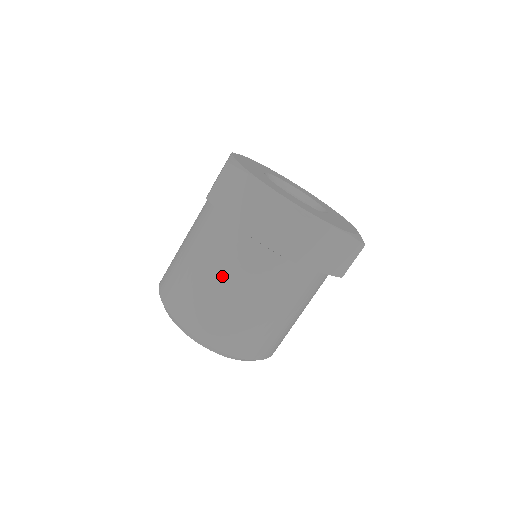
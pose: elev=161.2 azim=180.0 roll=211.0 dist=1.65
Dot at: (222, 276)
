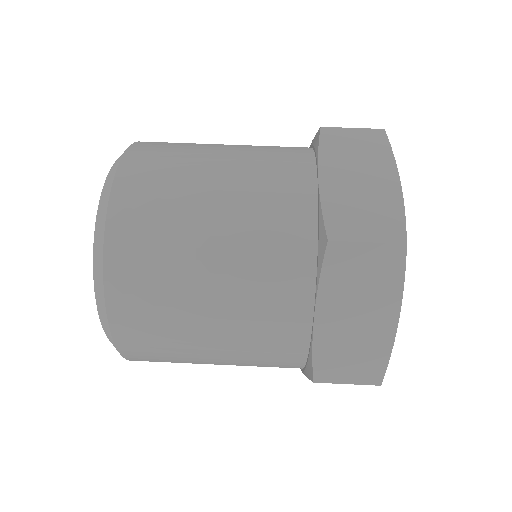
Dot at: (228, 325)
